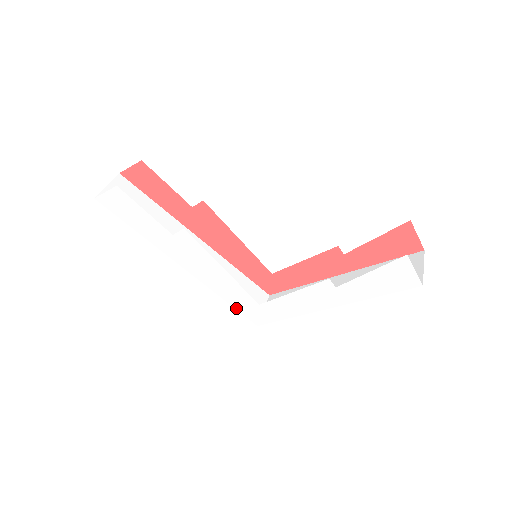
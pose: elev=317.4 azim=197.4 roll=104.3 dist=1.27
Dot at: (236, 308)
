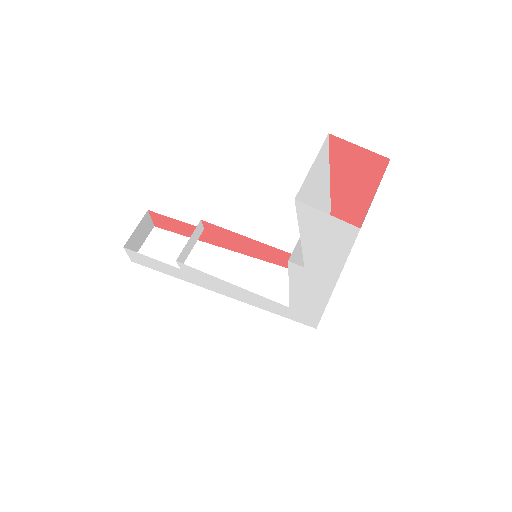
Dot at: (283, 316)
